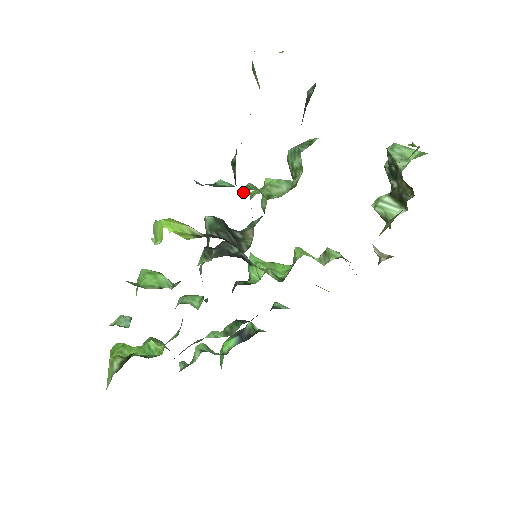
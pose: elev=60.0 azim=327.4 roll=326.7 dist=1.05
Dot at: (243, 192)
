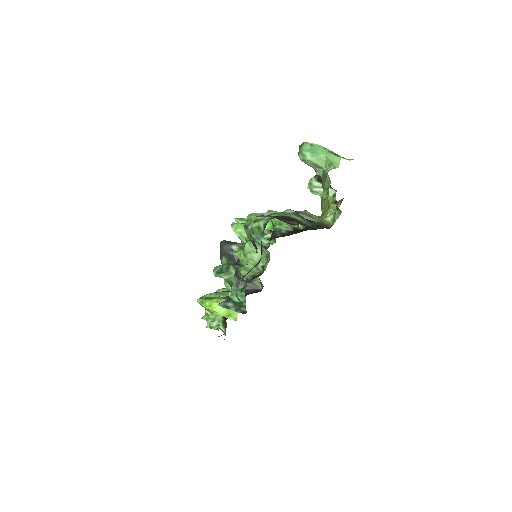
Dot at: occluded
